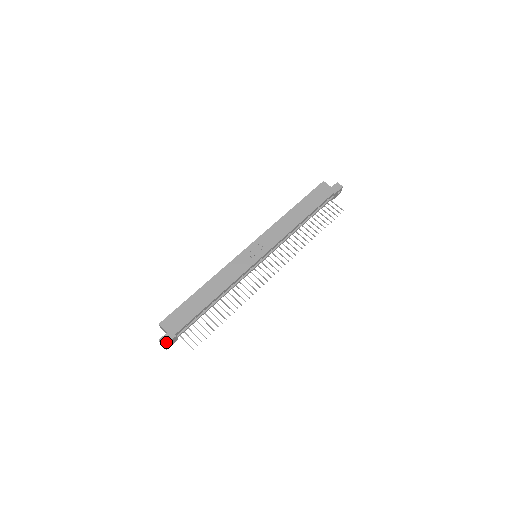
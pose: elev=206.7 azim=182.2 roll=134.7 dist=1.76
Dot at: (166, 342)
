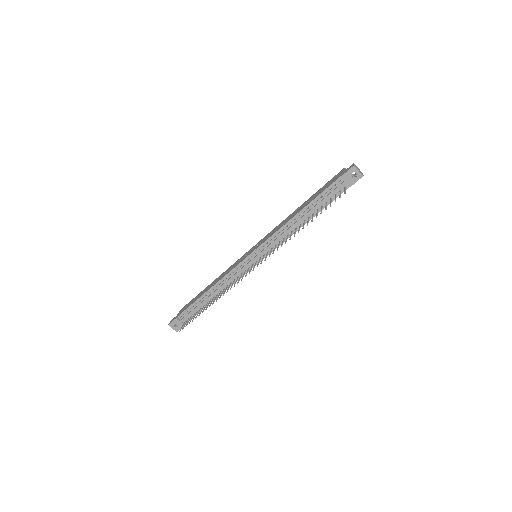
Dot at: (171, 322)
